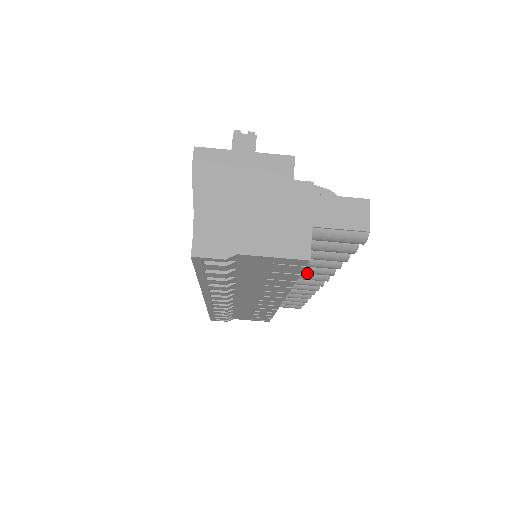
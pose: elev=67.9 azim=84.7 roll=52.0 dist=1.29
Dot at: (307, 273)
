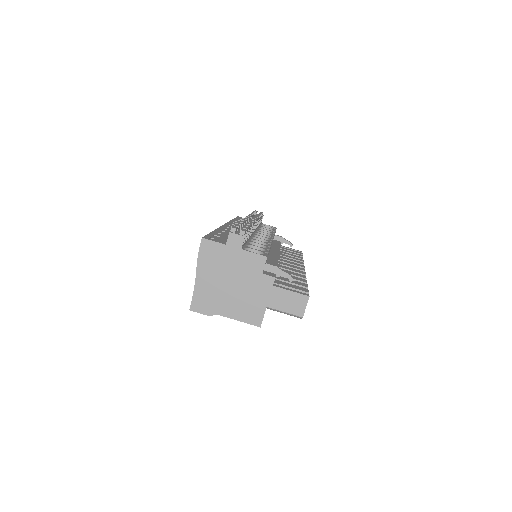
Dot at: occluded
